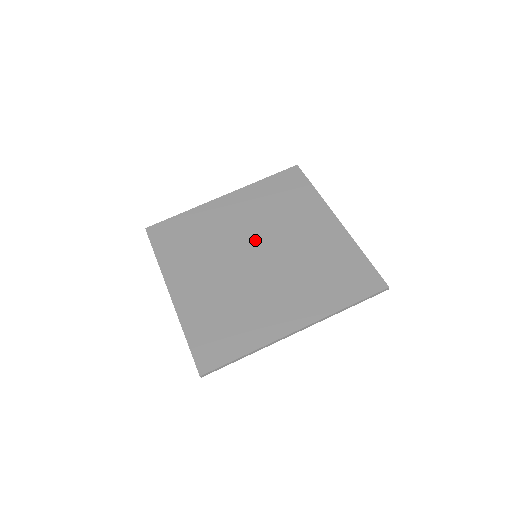
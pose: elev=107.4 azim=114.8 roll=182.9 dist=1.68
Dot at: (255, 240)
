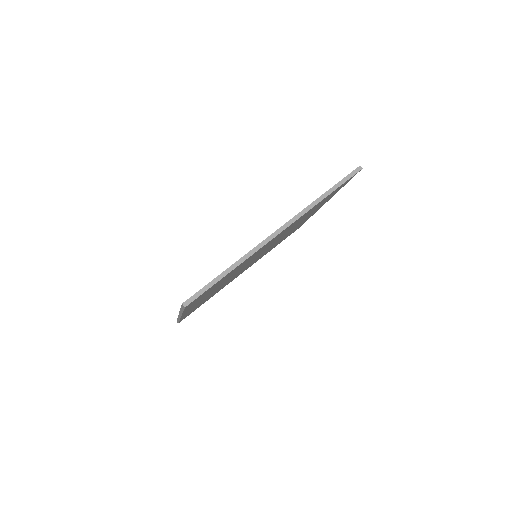
Dot at: occluded
